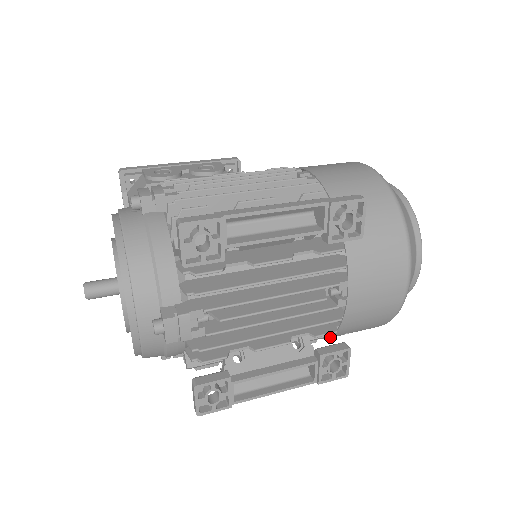
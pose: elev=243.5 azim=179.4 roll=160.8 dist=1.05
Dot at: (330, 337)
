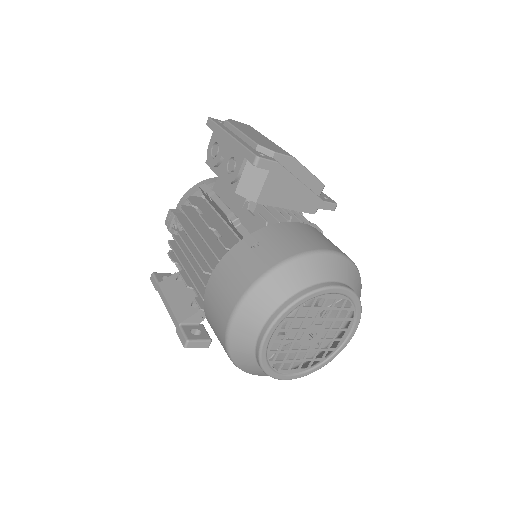
Dot at: occluded
